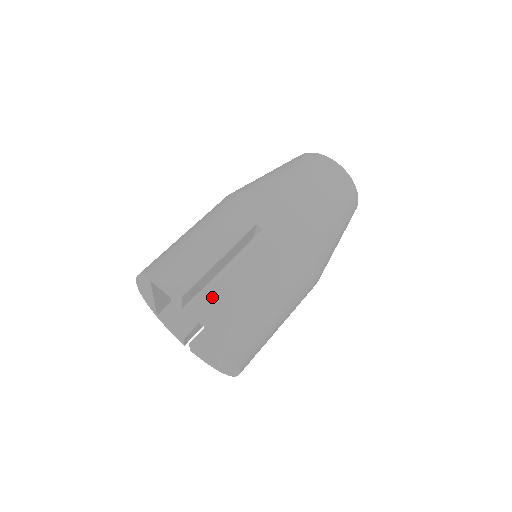
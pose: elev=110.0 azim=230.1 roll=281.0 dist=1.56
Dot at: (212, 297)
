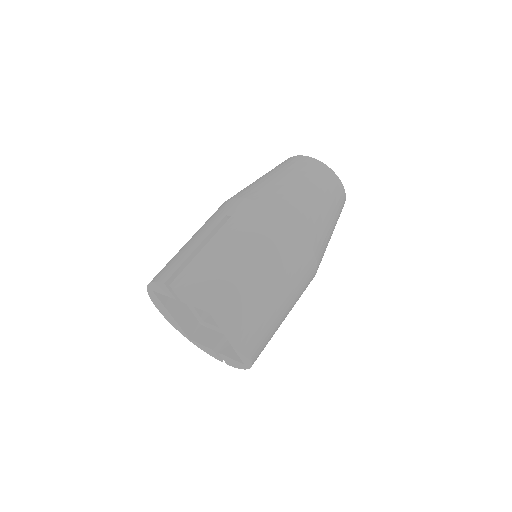
Dot at: (189, 275)
